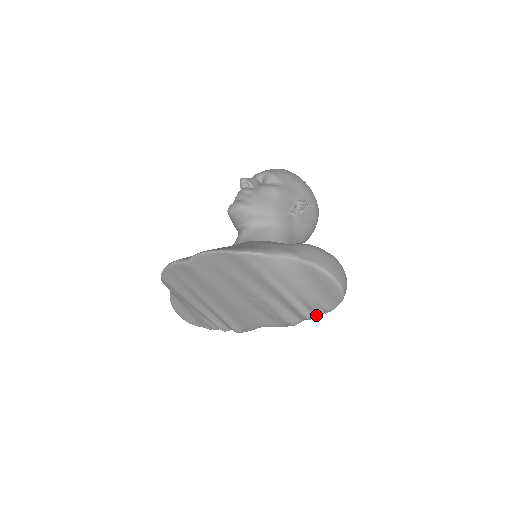
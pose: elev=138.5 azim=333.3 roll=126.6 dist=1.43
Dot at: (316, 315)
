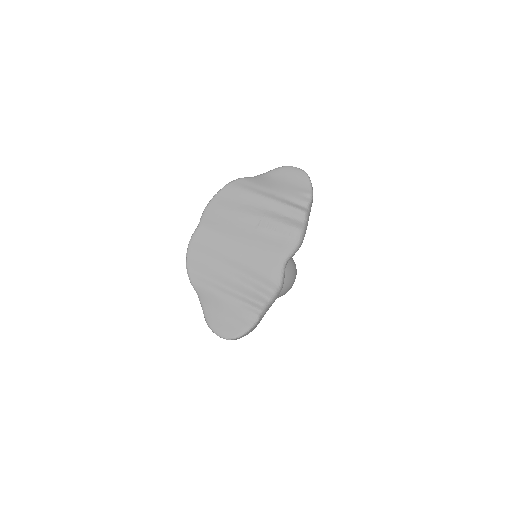
Dot at: (308, 210)
